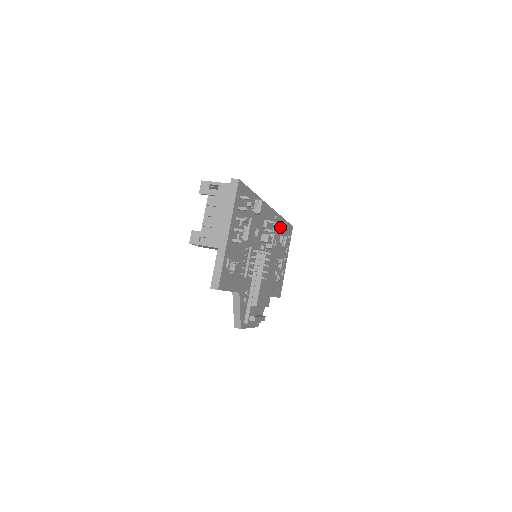
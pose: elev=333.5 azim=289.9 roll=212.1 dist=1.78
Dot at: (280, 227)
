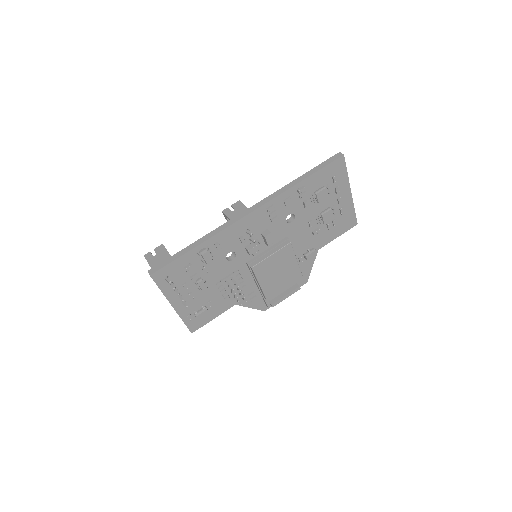
Dot at: (296, 196)
